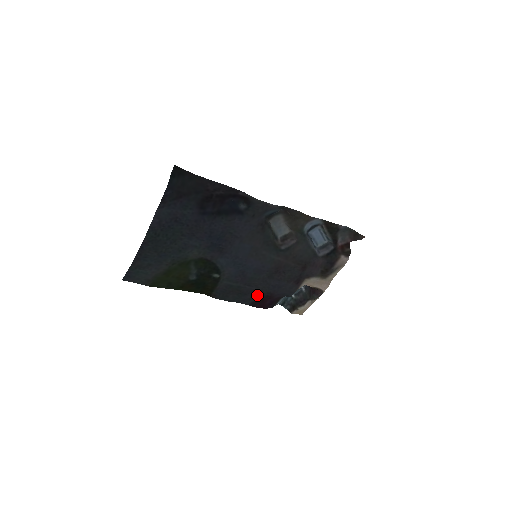
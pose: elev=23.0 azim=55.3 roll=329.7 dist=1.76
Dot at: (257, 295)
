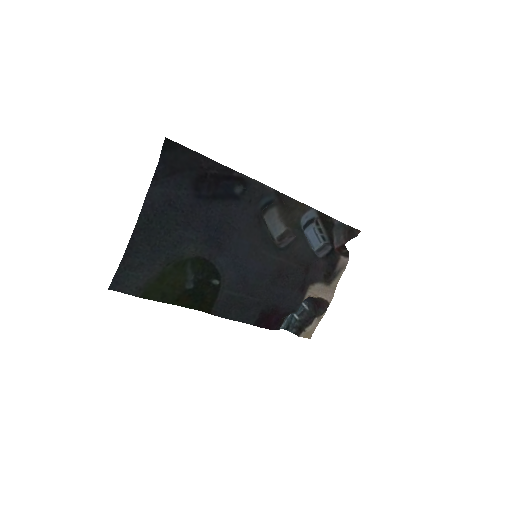
Dot at: (261, 309)
